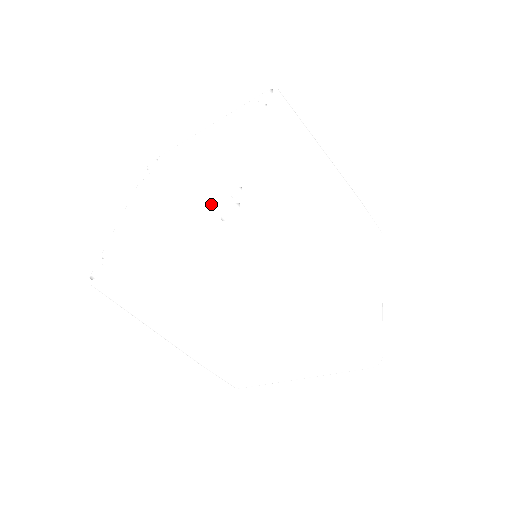
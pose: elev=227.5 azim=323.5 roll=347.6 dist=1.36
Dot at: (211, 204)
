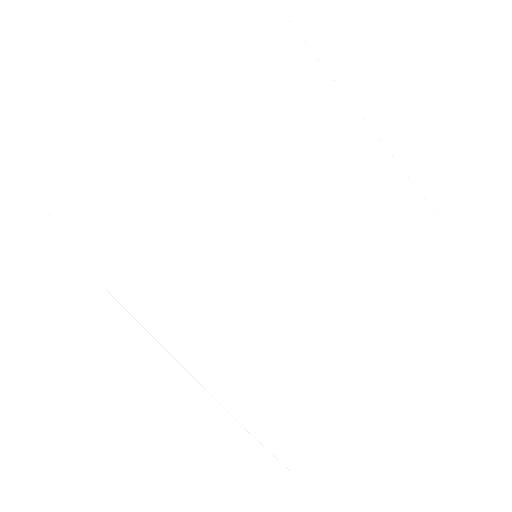
Dot at: occluded
